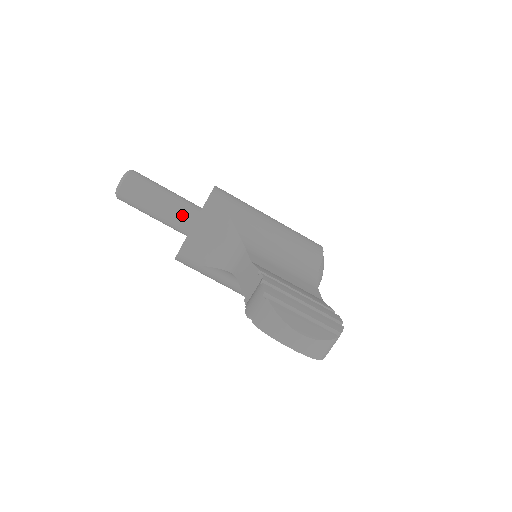
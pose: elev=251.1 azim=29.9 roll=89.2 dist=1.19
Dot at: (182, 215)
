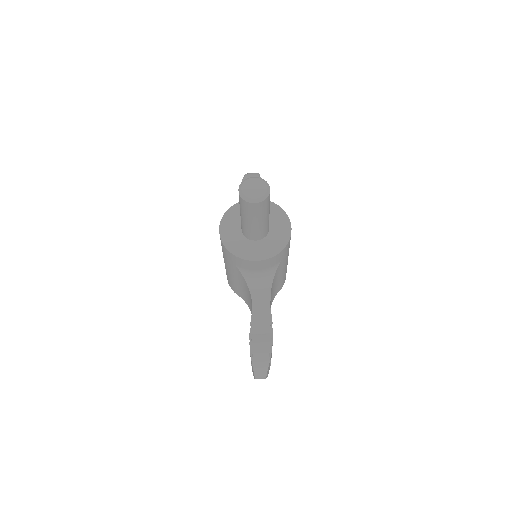
Dot at: (260, 234)
